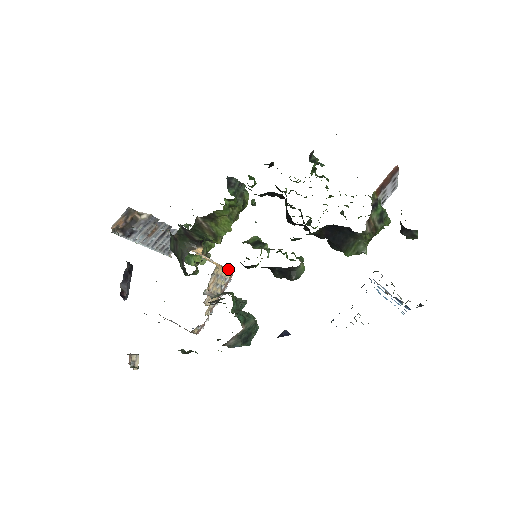
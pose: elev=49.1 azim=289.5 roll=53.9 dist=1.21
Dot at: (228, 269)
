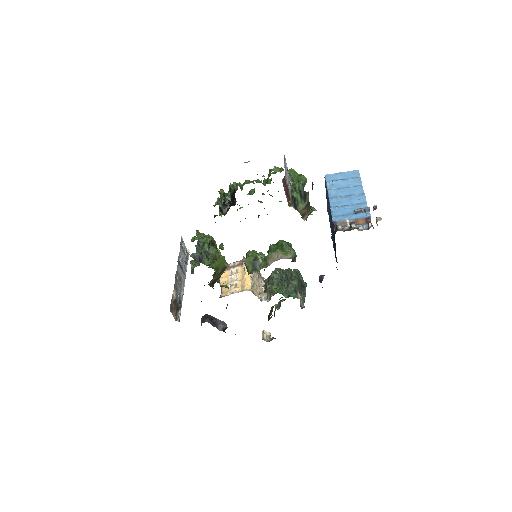
Dot at: occluded
